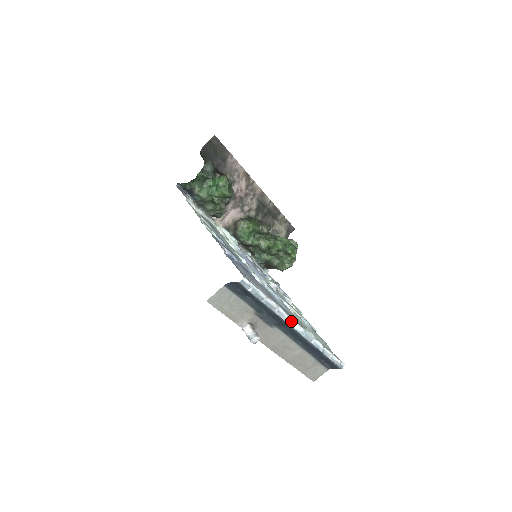
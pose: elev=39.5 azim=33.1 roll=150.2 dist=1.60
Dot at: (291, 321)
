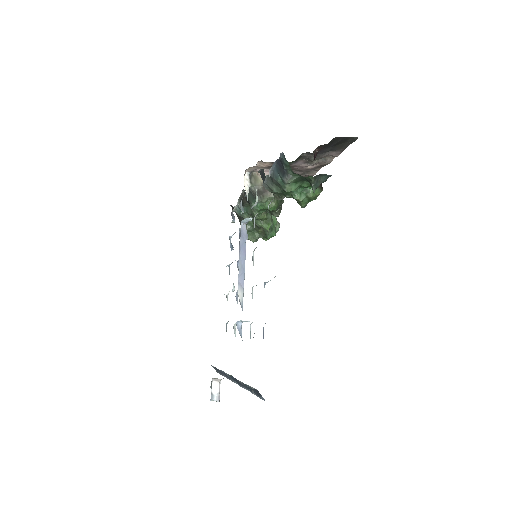
Dot at: occluded
